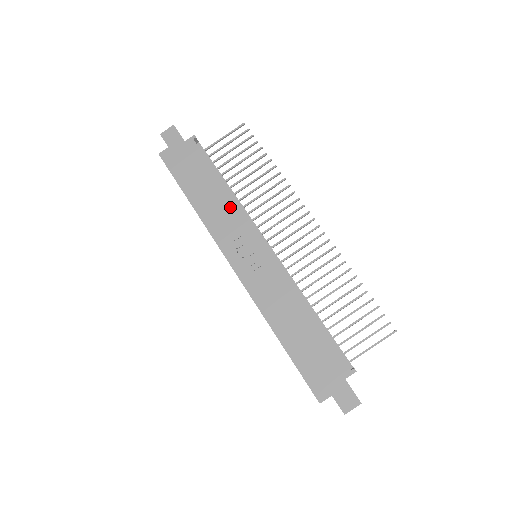
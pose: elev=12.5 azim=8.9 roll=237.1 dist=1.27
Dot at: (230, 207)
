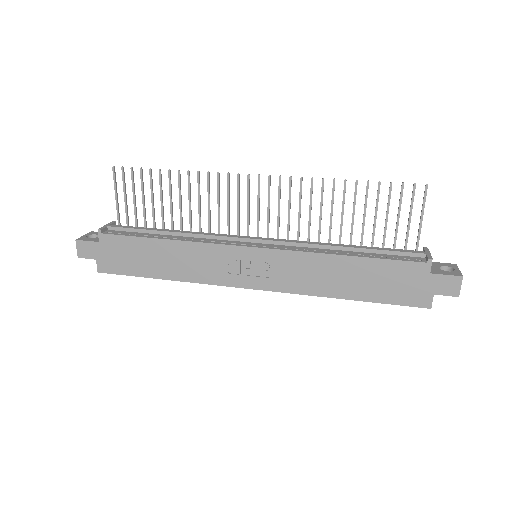
Dot at: (193, 250)
